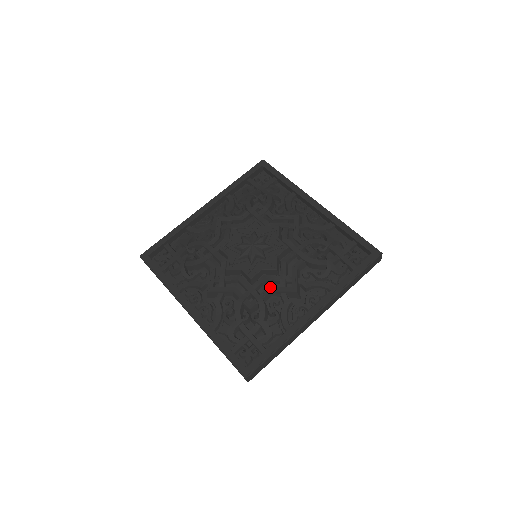
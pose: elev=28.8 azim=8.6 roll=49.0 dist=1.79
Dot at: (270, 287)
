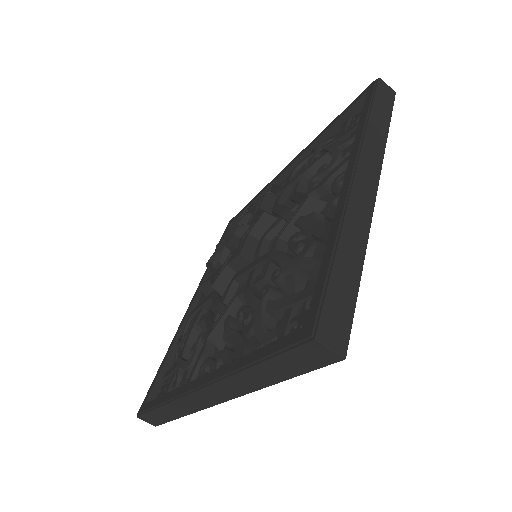
Dot at: (276, 236)
